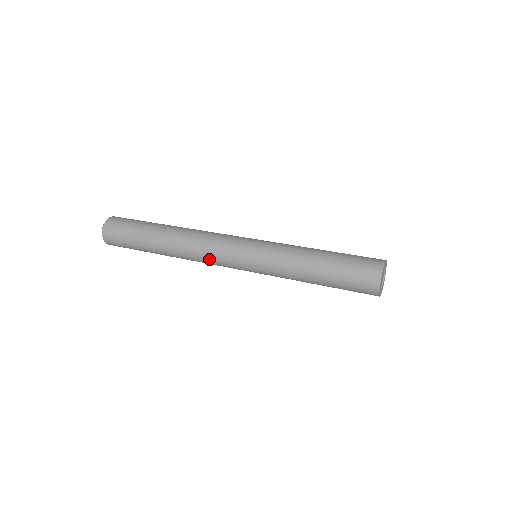
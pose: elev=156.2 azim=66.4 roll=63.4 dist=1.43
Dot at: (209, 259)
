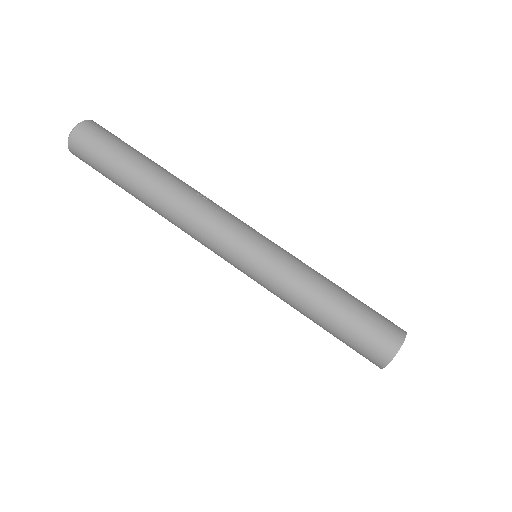
Dot at: occluded
